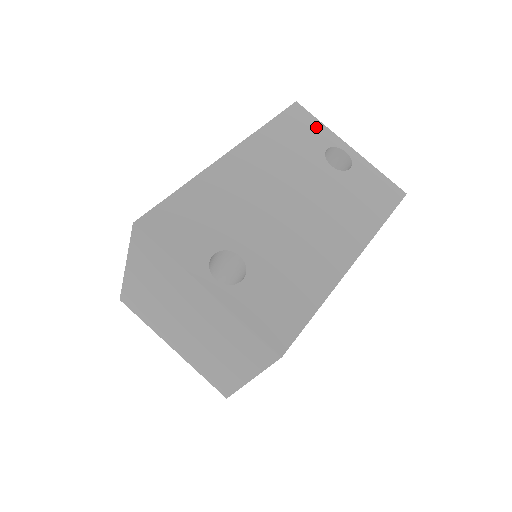
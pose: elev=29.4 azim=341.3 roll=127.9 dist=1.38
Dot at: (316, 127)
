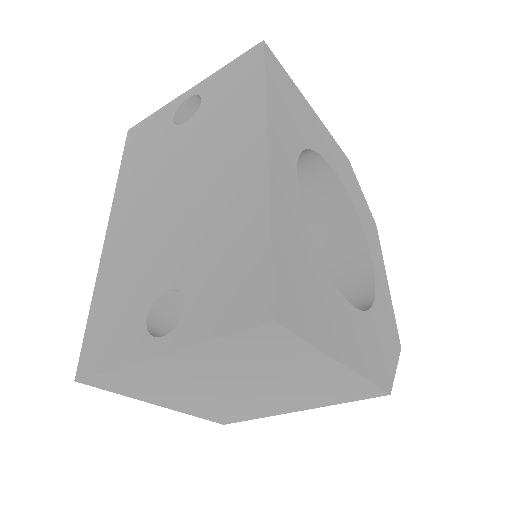
Dot at: (154, 121)
